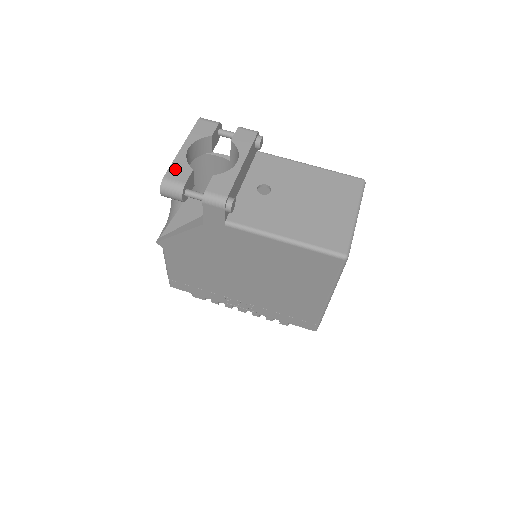
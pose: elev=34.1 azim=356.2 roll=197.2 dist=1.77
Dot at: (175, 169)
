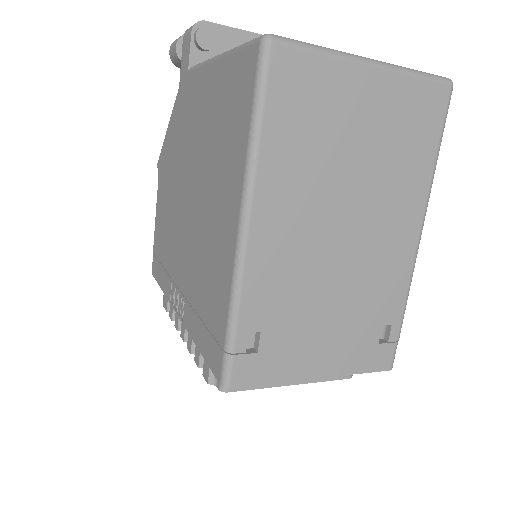
Dot at: occluded
